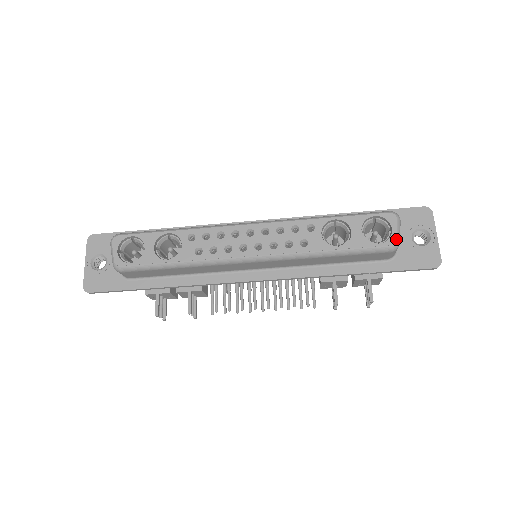
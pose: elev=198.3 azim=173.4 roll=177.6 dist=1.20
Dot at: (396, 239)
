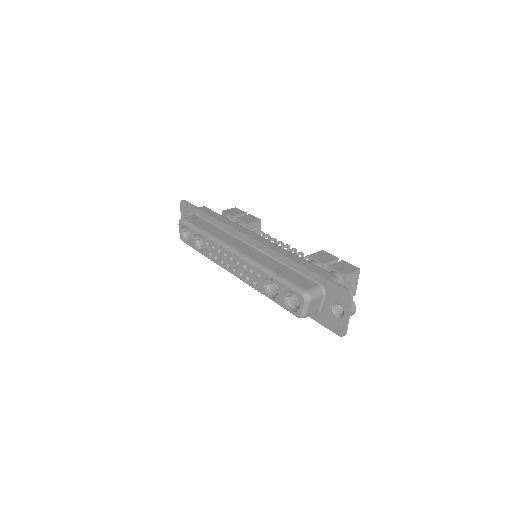
Dot at: (300, 315)
